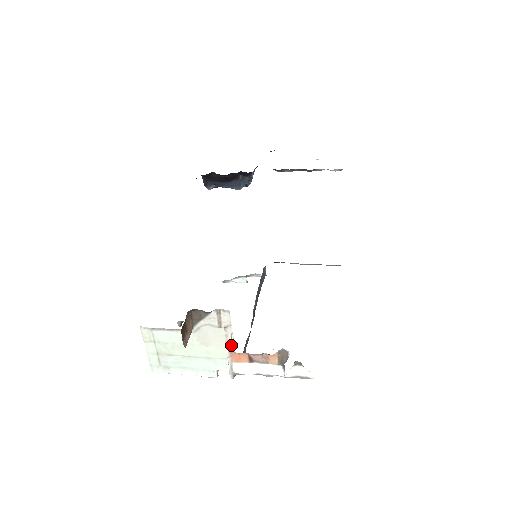
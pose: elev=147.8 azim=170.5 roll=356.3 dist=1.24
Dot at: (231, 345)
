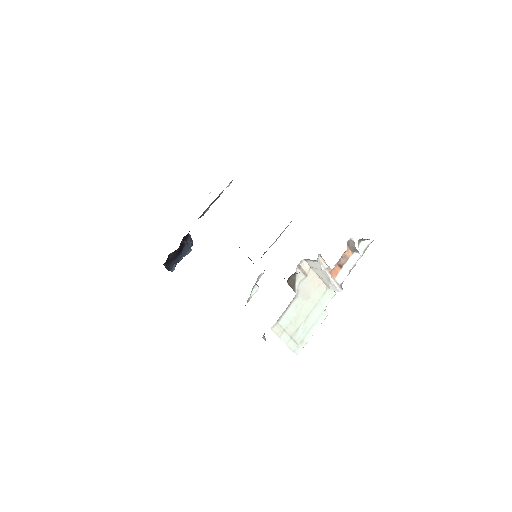
Dot at: (327, 267)
